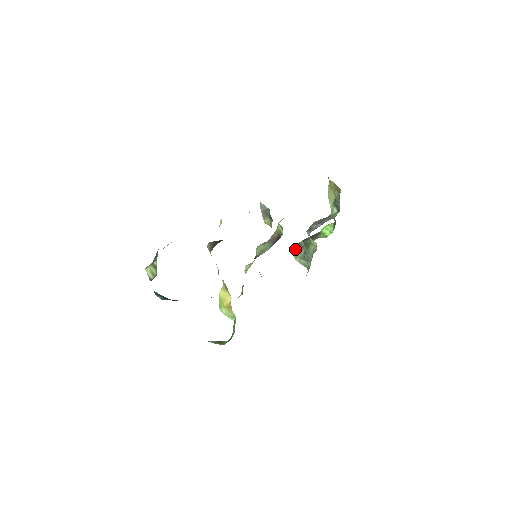
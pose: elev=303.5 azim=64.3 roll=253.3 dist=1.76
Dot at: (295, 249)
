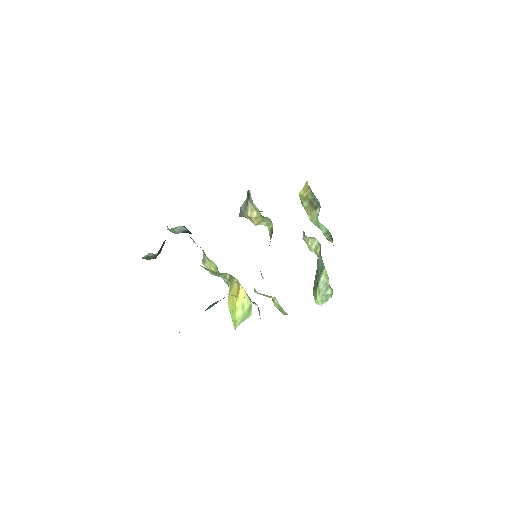
Dot at: occluded
